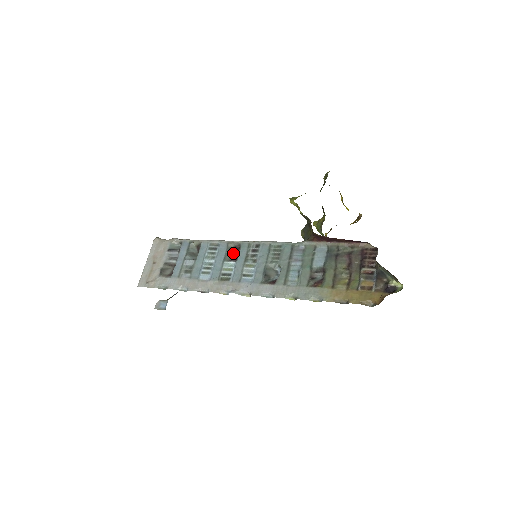
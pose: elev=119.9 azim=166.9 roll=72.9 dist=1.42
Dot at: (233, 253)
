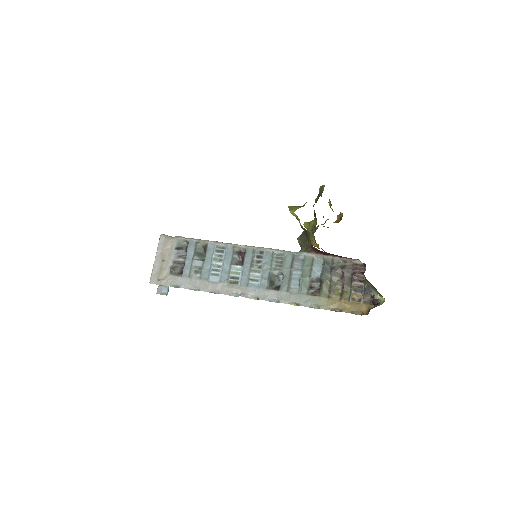
Dot at: (239, 257)
